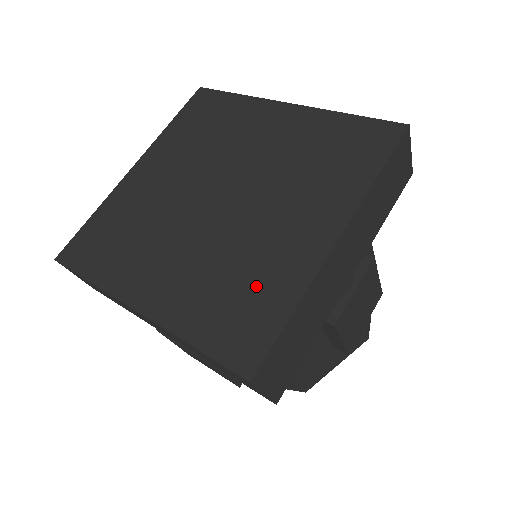
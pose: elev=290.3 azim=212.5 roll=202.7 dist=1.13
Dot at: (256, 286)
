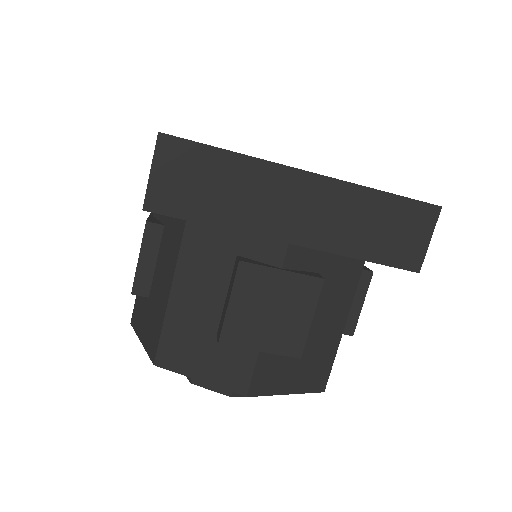
Dot at: occluded
